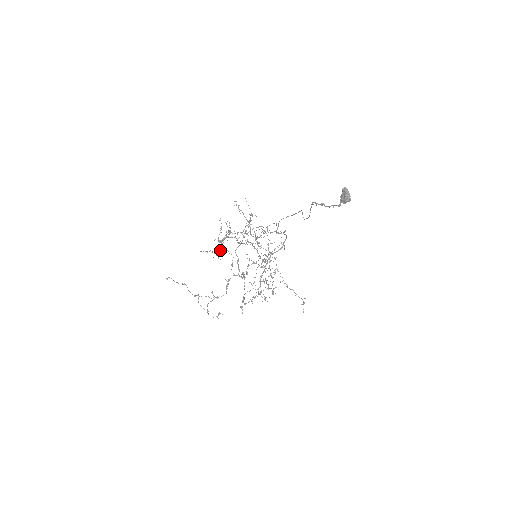
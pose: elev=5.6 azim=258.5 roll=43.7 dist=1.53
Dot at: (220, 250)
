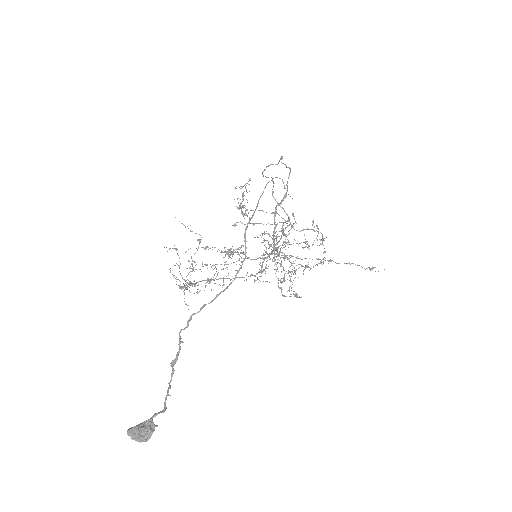
Dot at: occluded
